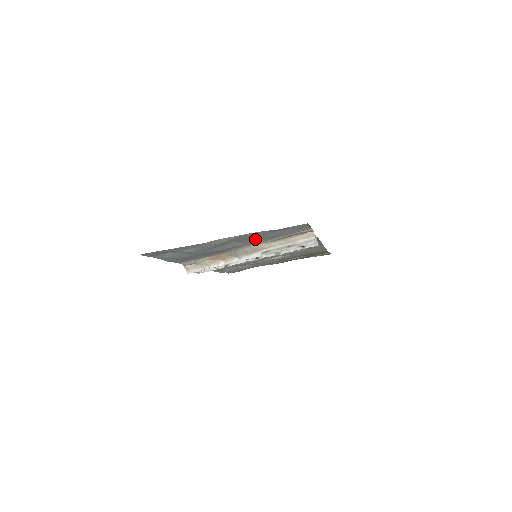
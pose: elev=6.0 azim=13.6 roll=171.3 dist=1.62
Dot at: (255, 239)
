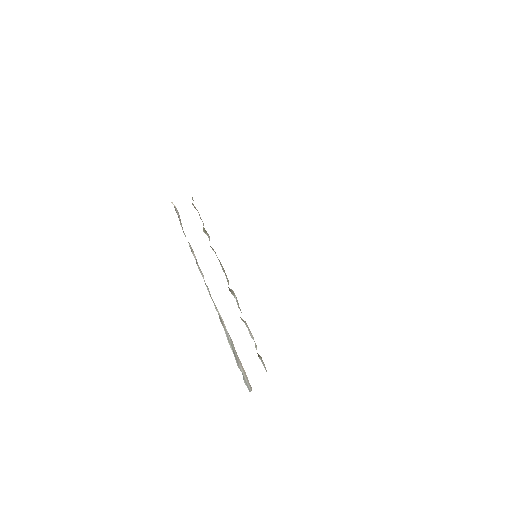
Dot at: occluded
